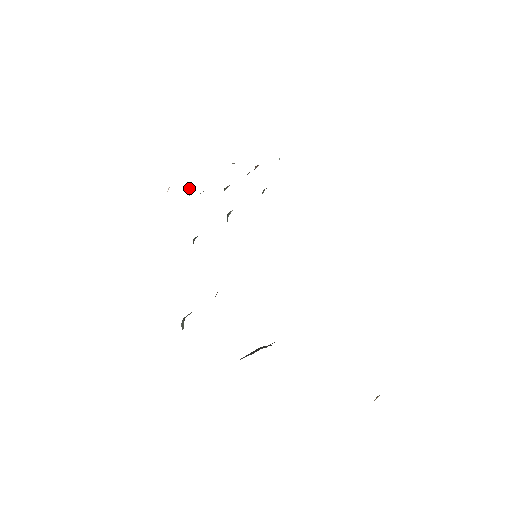
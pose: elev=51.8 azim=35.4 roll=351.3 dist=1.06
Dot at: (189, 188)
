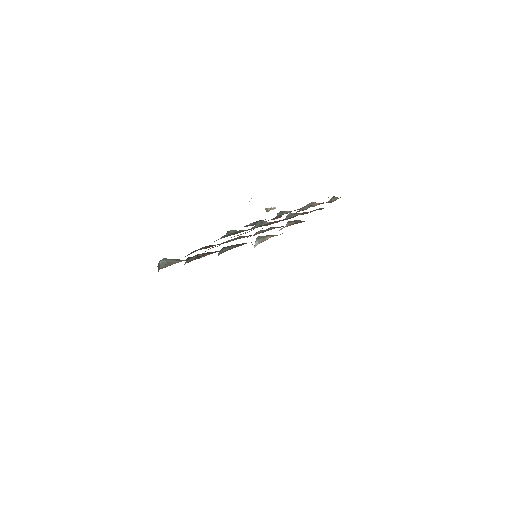
Dot at: (271, 208)
